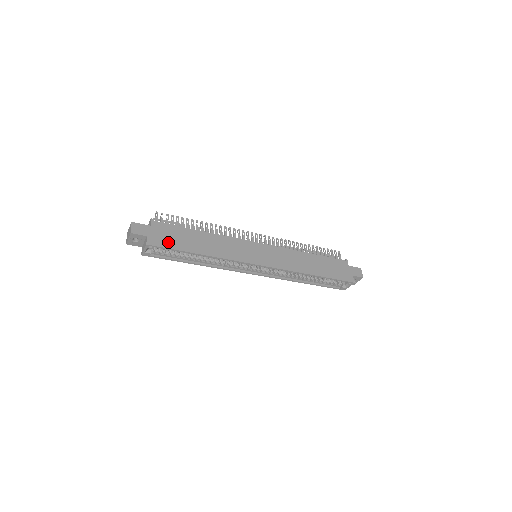
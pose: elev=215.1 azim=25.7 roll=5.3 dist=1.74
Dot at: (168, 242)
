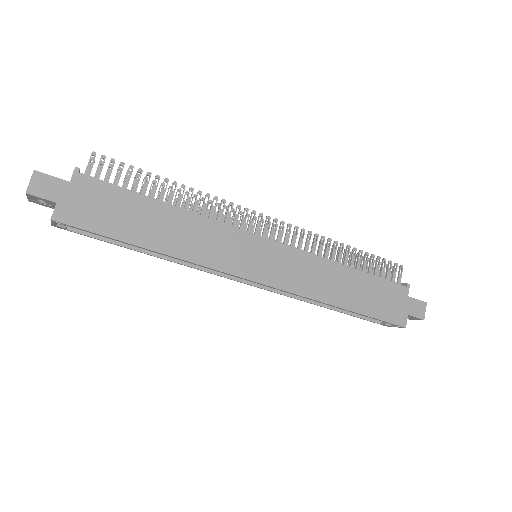
Dot at: (94, 219)
